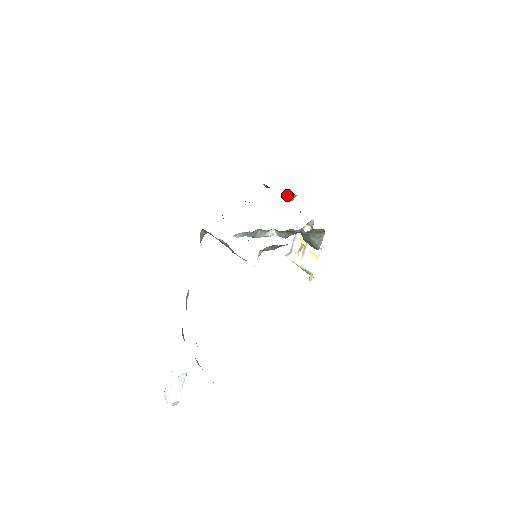
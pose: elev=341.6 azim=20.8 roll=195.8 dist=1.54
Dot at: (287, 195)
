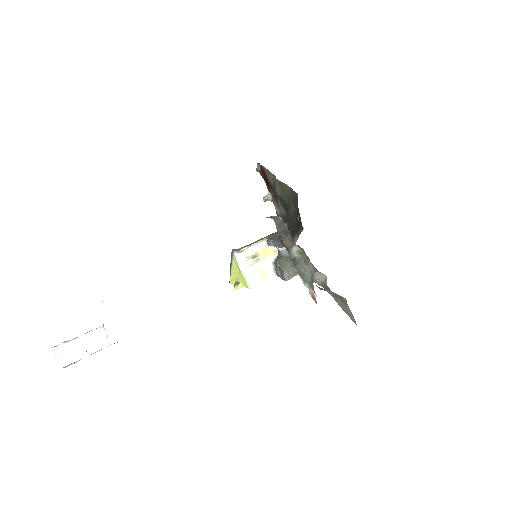
Dot at: (275, 199)
